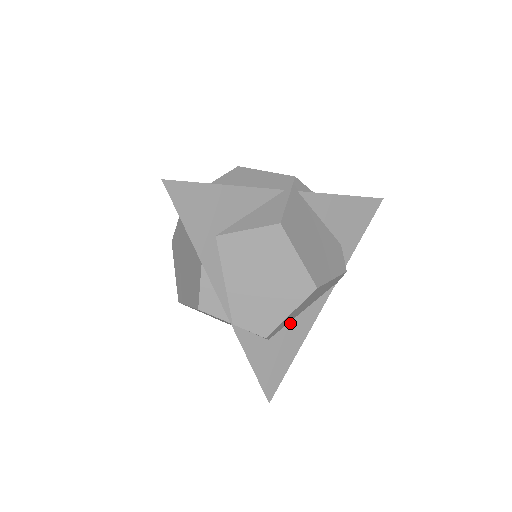
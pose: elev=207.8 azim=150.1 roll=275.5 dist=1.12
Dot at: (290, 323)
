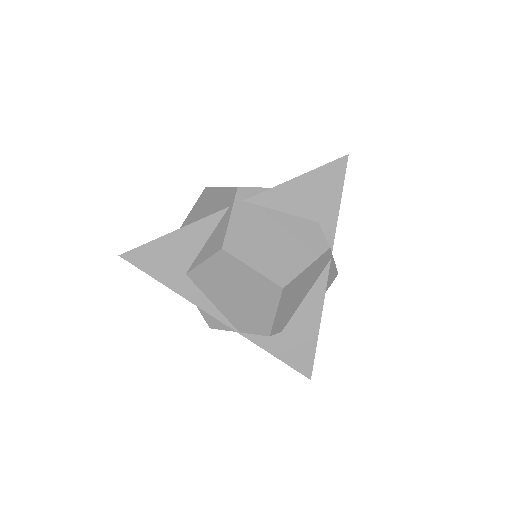
Dot at: (297, 311)
